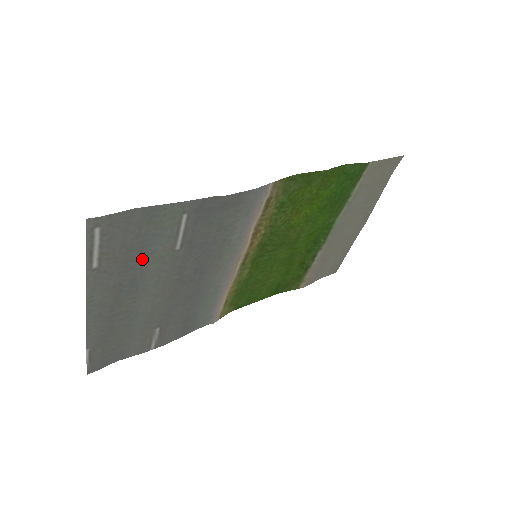
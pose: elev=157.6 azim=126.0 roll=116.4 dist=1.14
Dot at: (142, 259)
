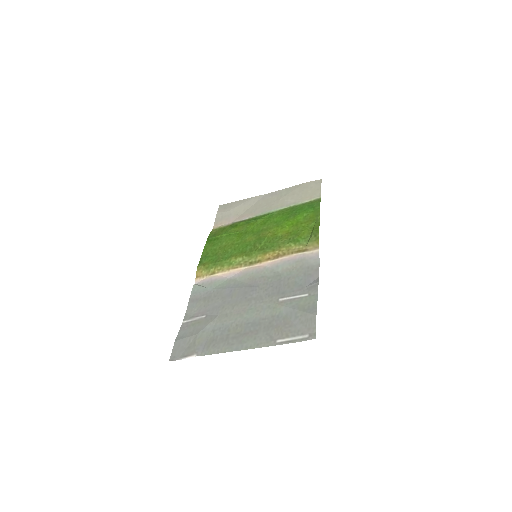
Dot at: (276, 318)
